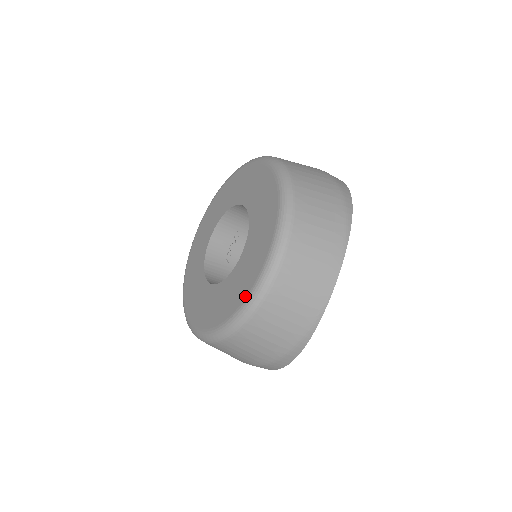
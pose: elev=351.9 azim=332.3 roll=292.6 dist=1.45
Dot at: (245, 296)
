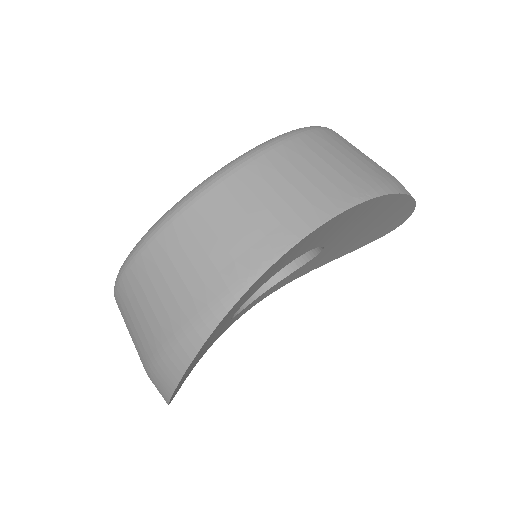
Dot at: occluded
